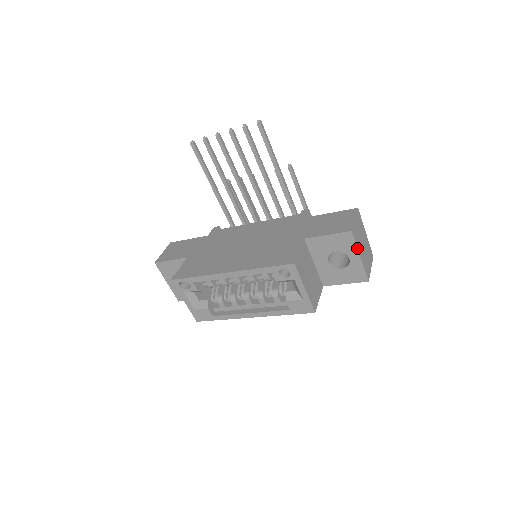
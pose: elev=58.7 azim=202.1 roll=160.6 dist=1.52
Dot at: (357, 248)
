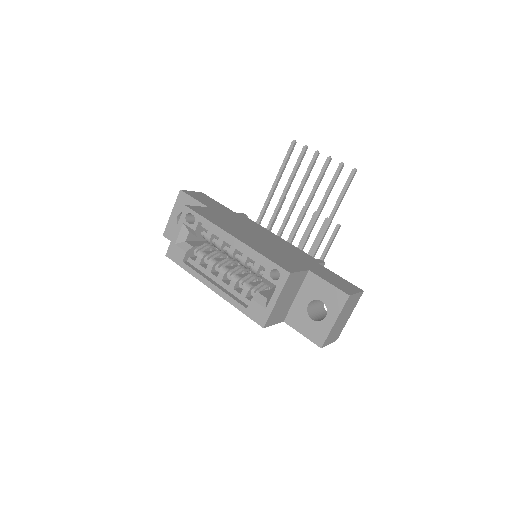
Dot at: (340, 313)
